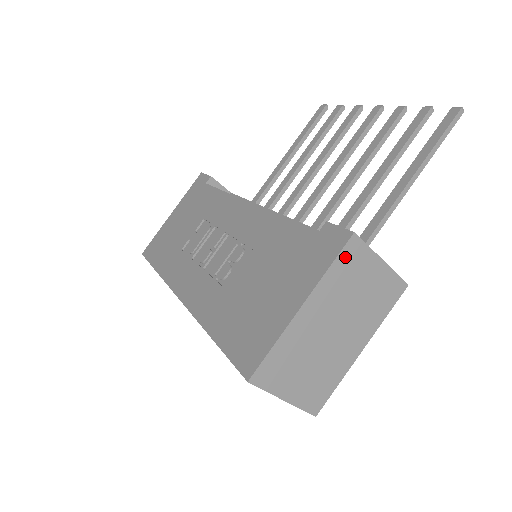
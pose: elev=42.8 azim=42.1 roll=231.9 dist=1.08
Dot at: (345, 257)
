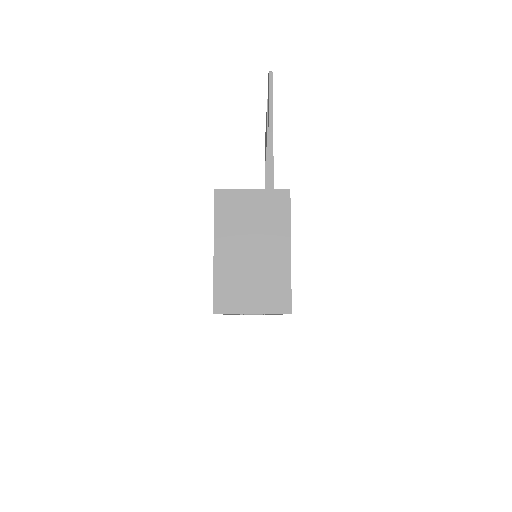
Dot at: (221, 206)
